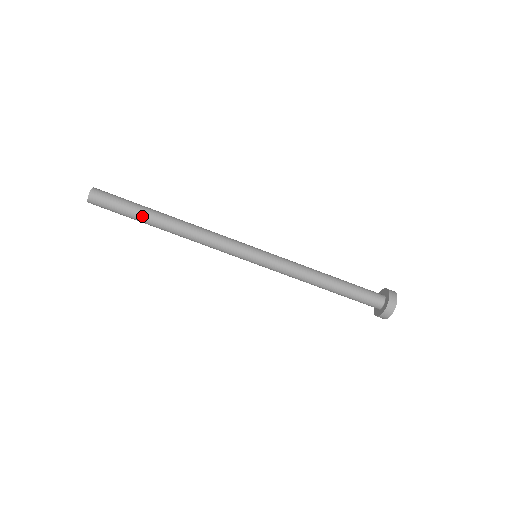
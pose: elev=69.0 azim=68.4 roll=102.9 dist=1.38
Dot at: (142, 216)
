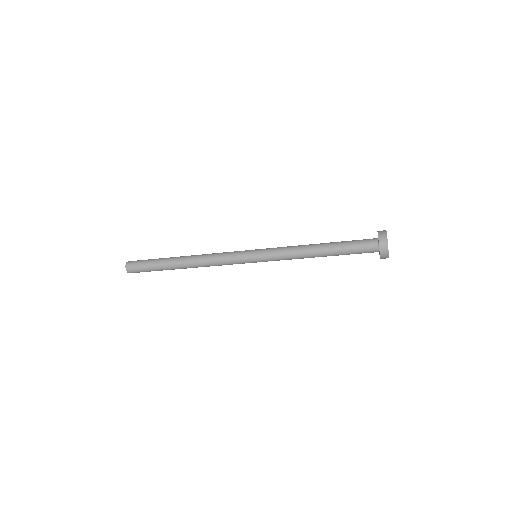
Dot at: occluded
